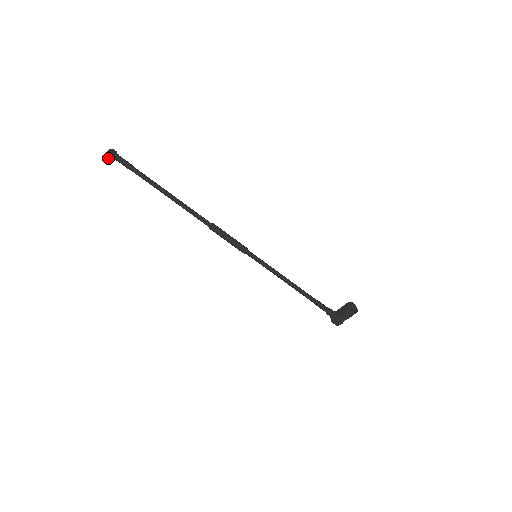
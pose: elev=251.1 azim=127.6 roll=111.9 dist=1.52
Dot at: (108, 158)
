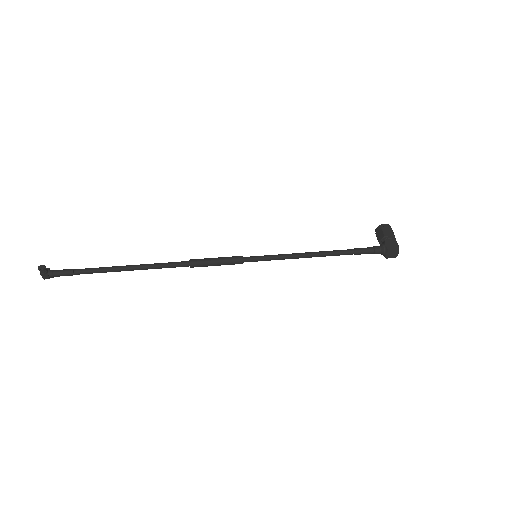
Dot at: (44, 268)
